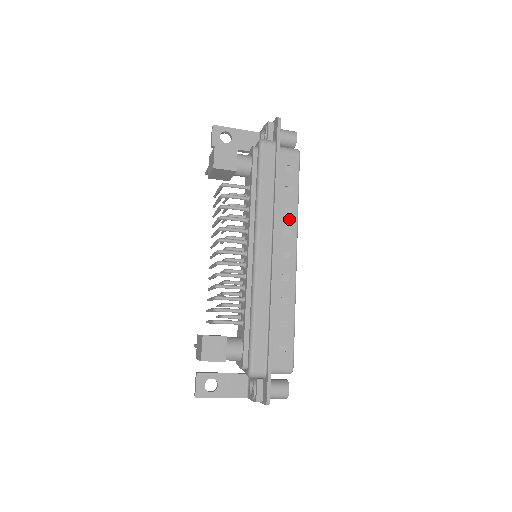
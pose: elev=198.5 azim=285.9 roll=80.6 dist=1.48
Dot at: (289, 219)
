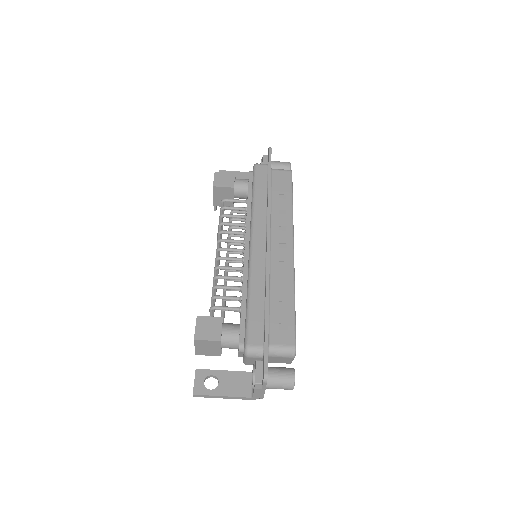
Dot at: (284, 218)
